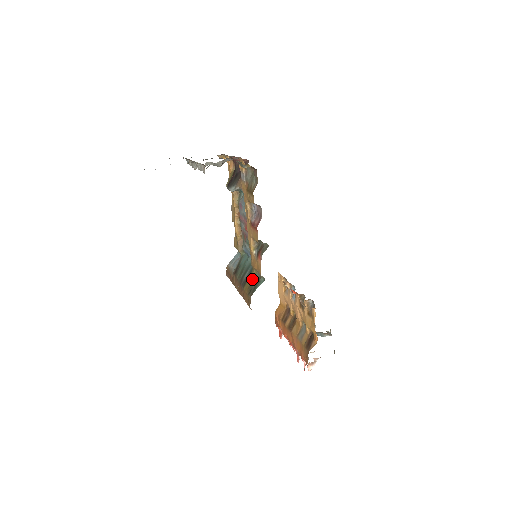
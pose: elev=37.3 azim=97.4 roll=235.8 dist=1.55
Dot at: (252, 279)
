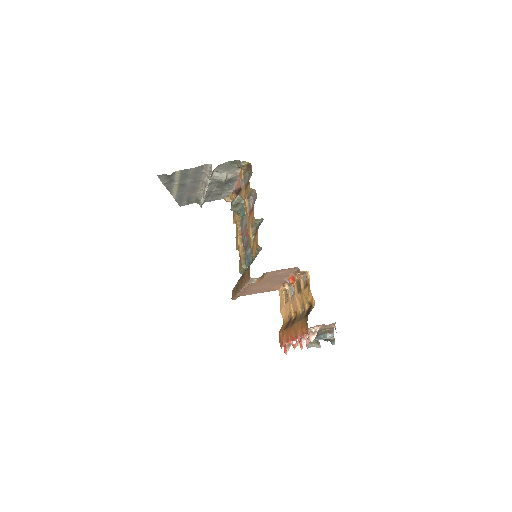
Dot at: (252, 261)
